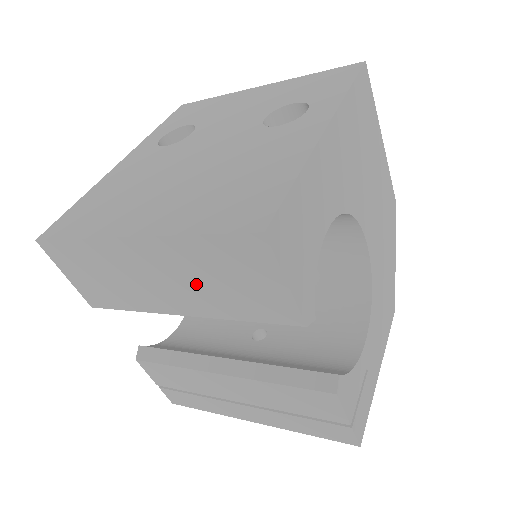
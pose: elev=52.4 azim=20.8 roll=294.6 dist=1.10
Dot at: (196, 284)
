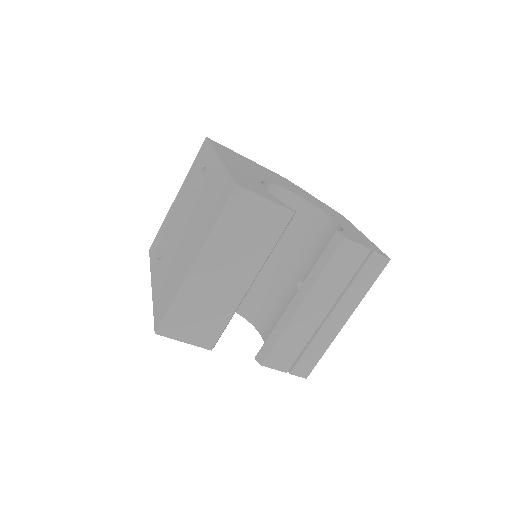
Dot at: (239, 252)
